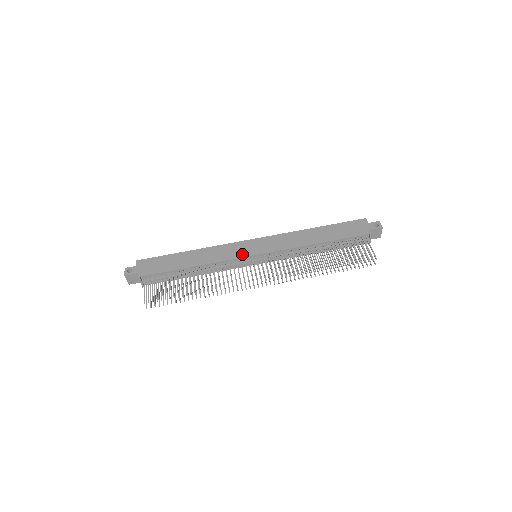
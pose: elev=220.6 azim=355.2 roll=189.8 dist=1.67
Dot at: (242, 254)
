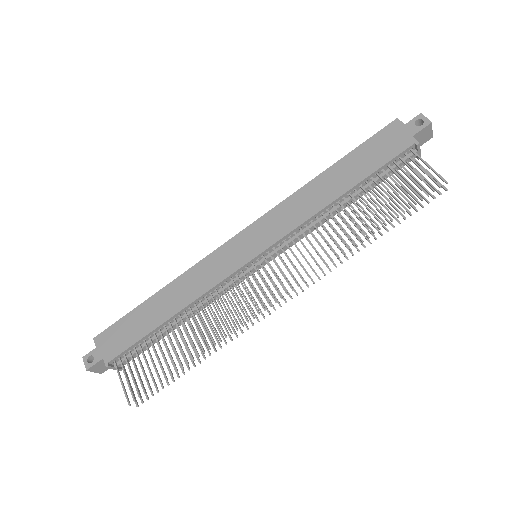
Dot at: (234, 265)
